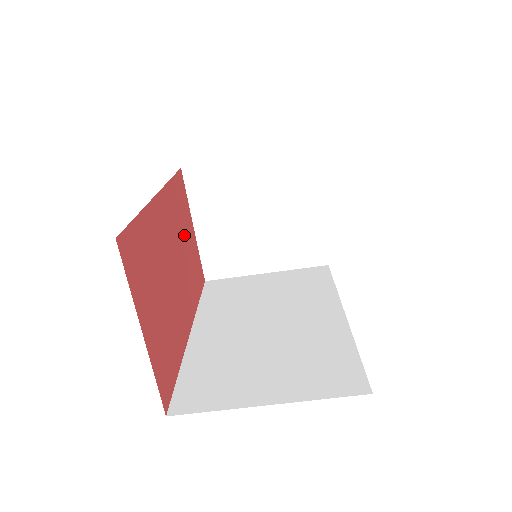
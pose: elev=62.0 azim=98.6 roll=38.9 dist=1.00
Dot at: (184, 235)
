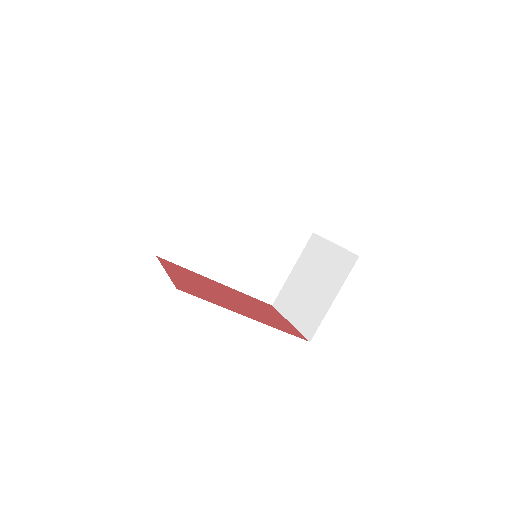
Dot at: (262, 310)
